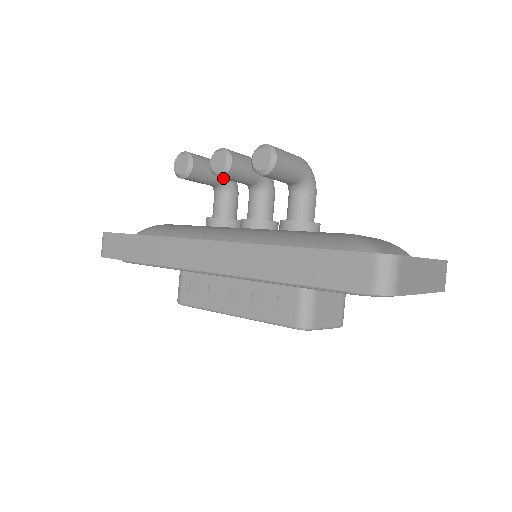
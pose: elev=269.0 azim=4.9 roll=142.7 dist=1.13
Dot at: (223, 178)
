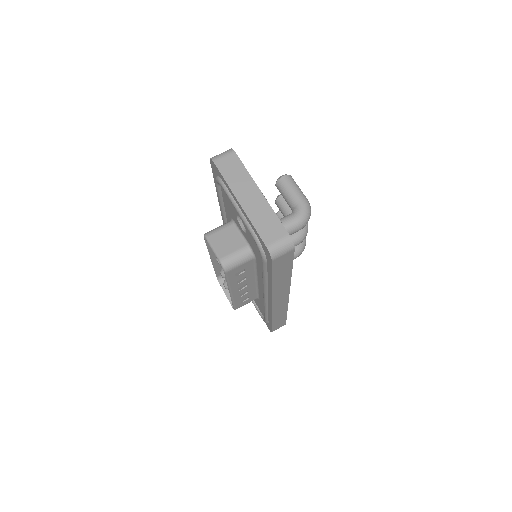
Dot at: (277, 206)
